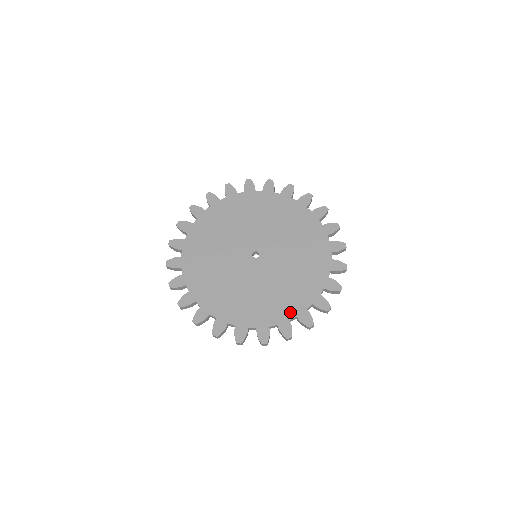
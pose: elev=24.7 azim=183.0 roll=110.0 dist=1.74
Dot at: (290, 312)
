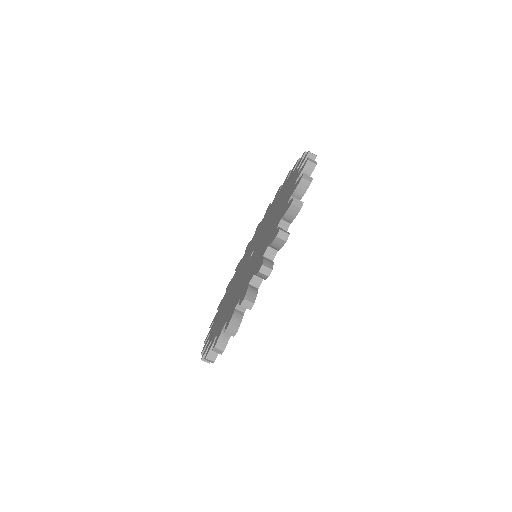
Dot at: (229, 315)
